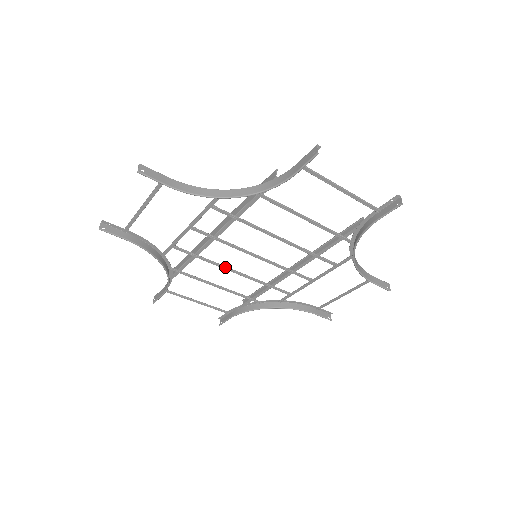
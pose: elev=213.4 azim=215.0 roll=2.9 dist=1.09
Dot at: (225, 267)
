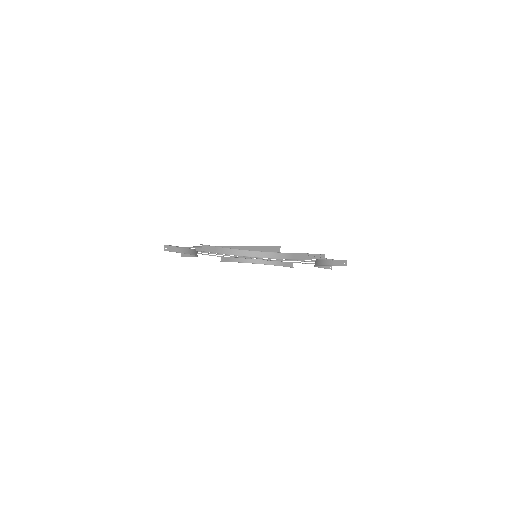
Dot at: occluded
